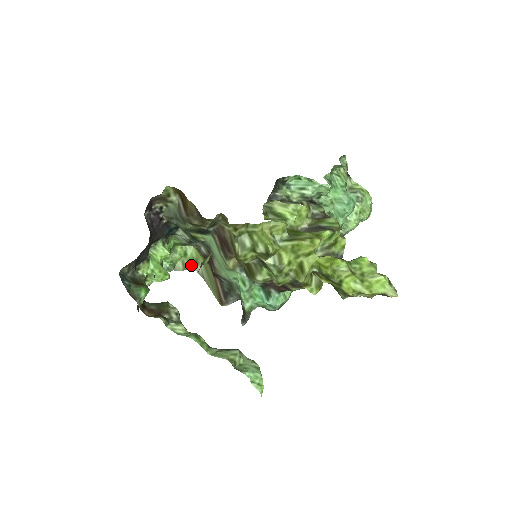
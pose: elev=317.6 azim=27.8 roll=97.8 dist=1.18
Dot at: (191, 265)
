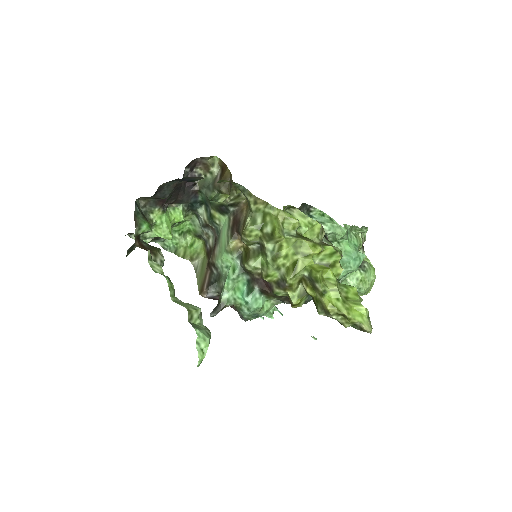
Dot at: (191, 257)
